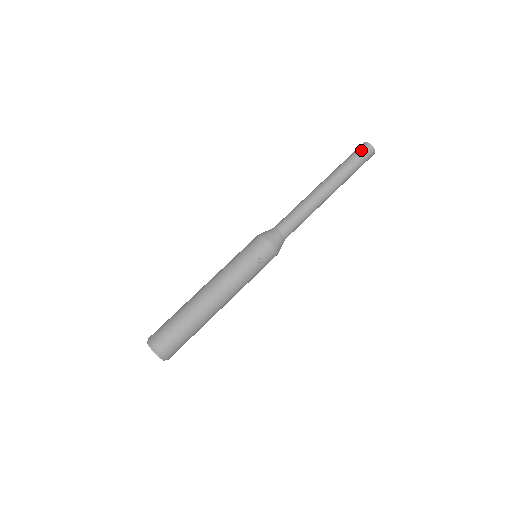
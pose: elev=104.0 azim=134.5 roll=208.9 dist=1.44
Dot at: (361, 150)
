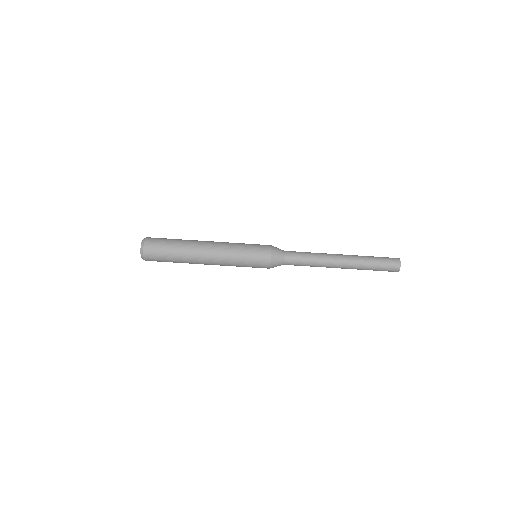
Dot at: (390, 259)
